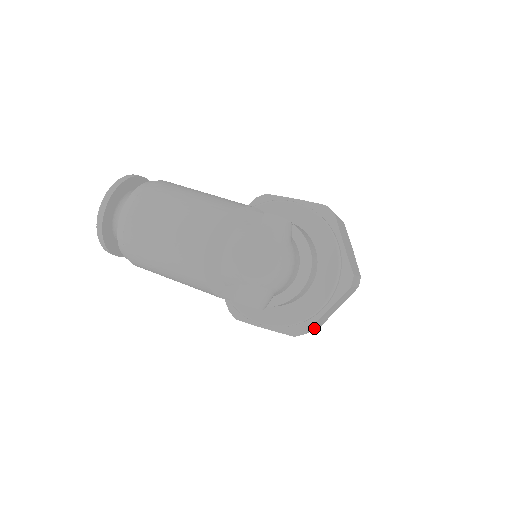
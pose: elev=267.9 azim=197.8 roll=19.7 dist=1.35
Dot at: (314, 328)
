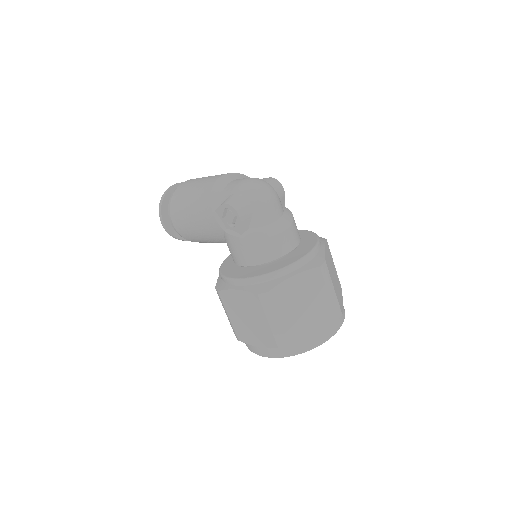
Dot at: (280, 314)
